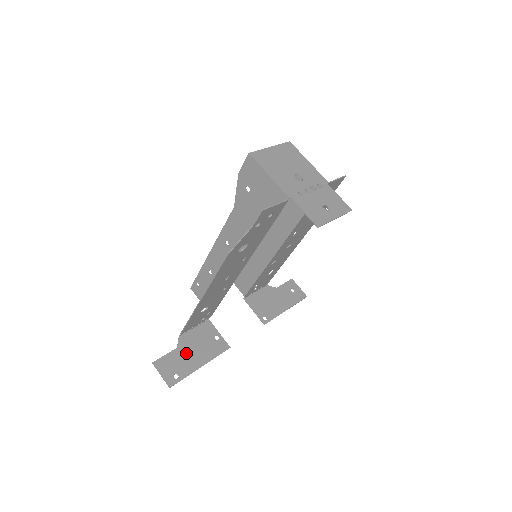
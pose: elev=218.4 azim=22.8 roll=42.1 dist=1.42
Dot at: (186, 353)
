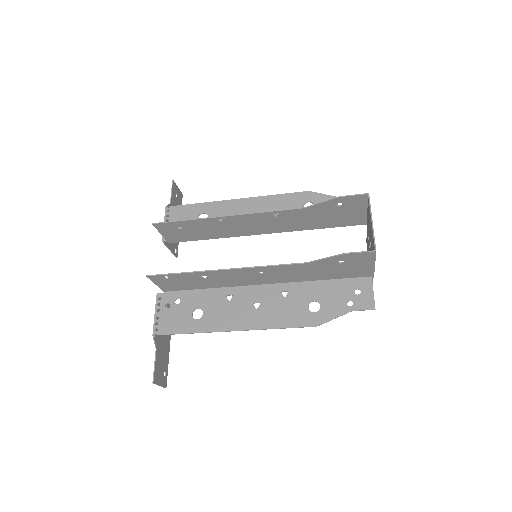
Dot at: (161, 347)
